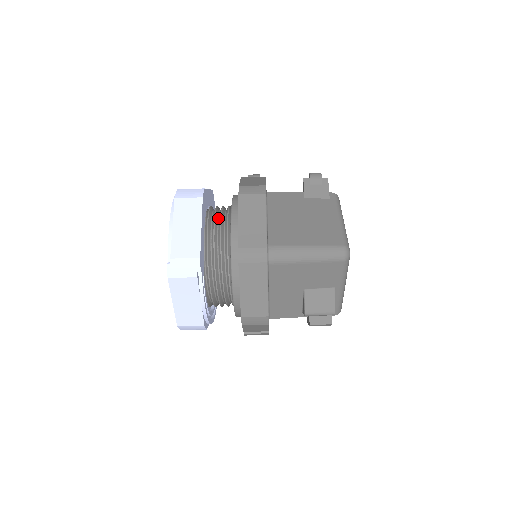
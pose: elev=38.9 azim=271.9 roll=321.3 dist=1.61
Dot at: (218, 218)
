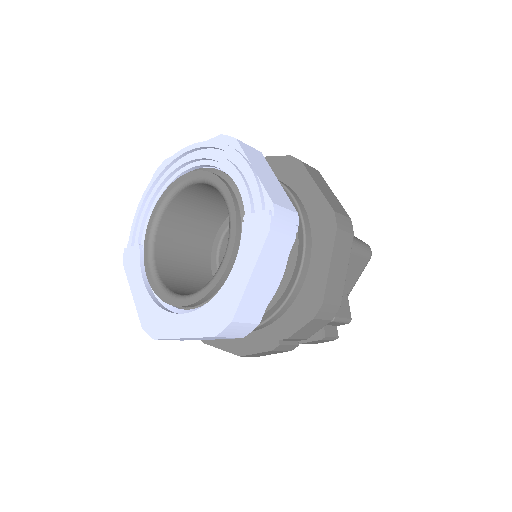
Dot at: occluded
